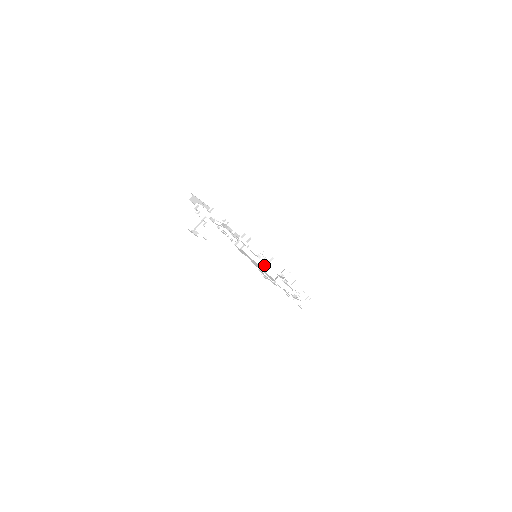
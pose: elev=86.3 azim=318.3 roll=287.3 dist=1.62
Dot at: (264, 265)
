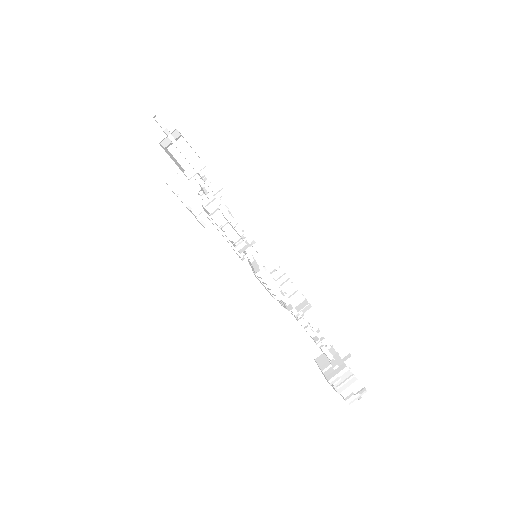
Dot at: occluded
